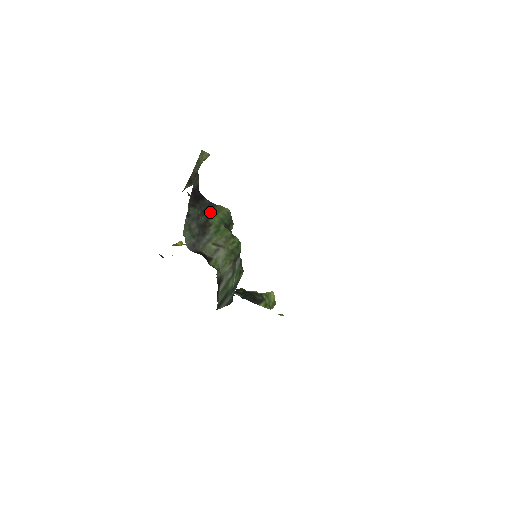
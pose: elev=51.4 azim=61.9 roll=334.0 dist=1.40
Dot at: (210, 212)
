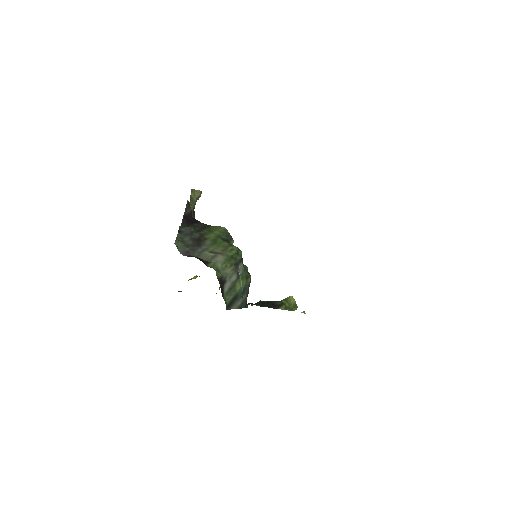
Dot at: (205, 231)
